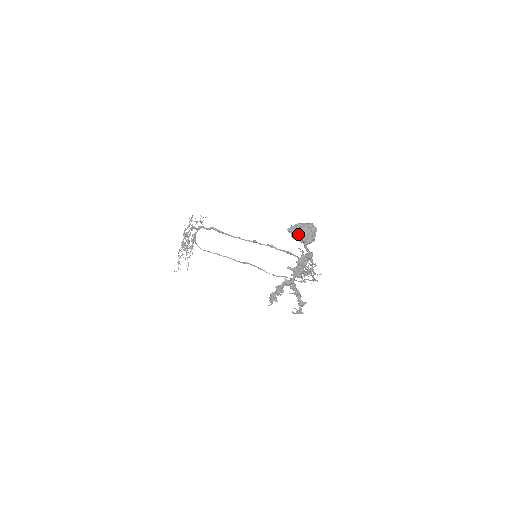
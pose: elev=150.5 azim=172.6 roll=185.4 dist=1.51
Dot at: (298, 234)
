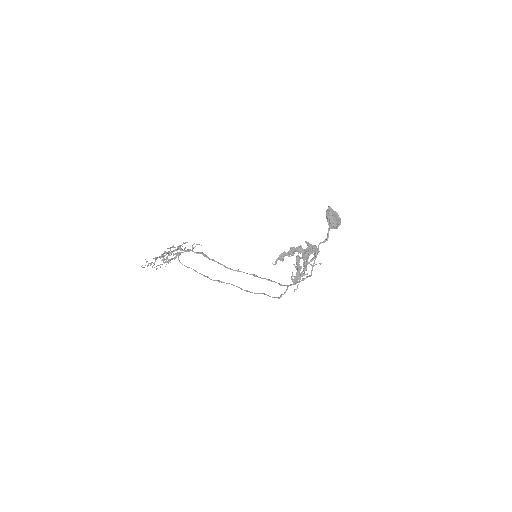
Dot at: (333, 214)
